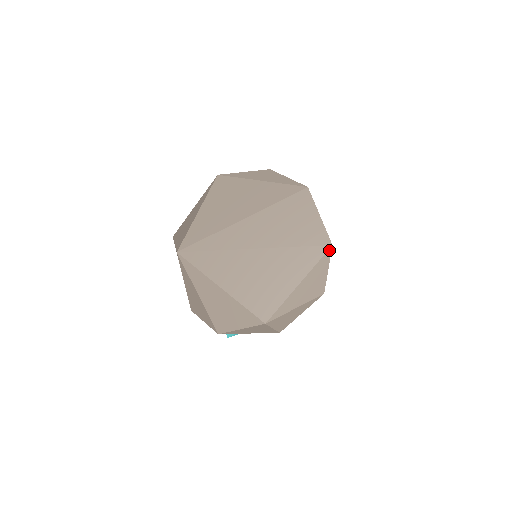
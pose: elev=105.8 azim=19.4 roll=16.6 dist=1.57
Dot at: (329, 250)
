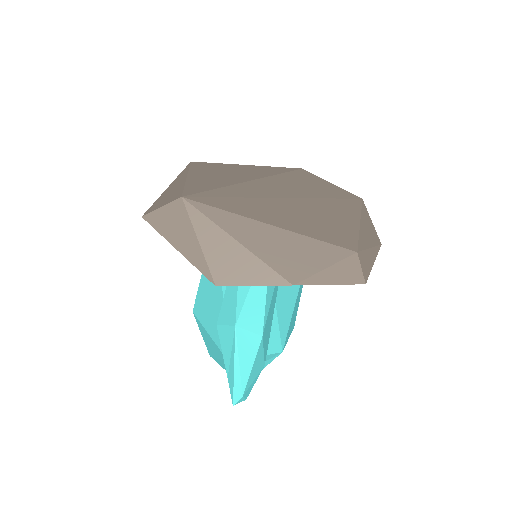
Dot at: (363, 202)
